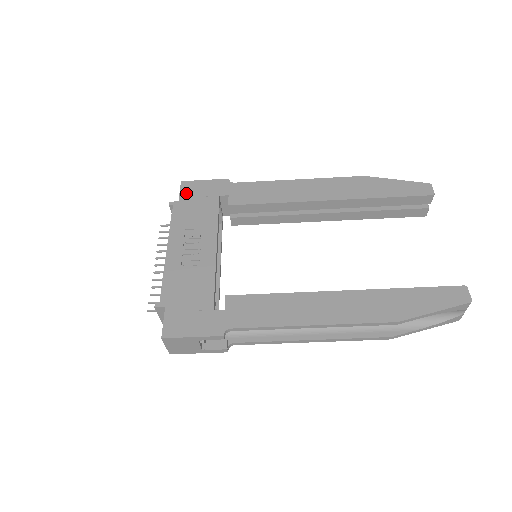
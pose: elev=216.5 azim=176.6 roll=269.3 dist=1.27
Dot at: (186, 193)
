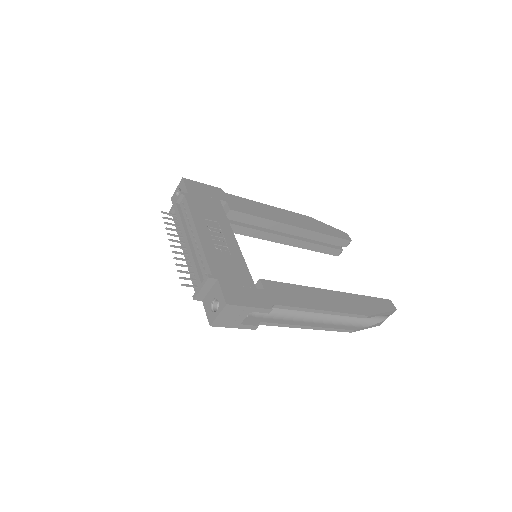
Dot at: (192, 189)
